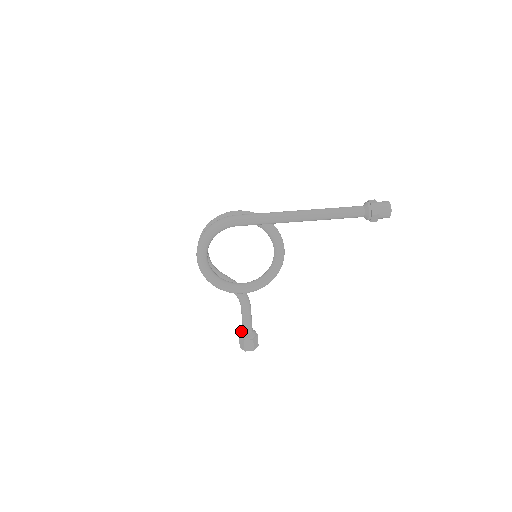
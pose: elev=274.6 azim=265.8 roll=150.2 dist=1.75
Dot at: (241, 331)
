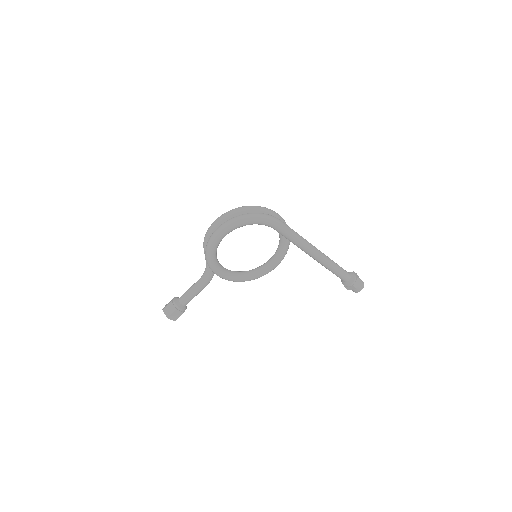
Dot at: (175, 298)
